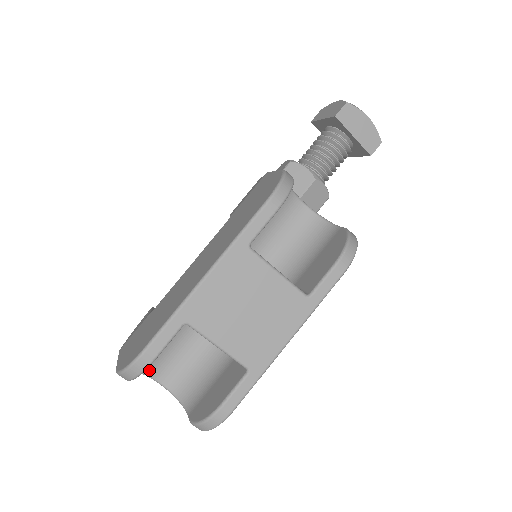
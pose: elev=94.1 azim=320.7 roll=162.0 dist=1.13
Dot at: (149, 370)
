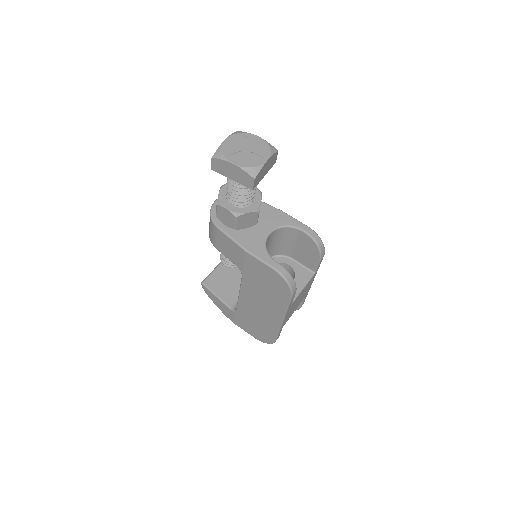
Dot at: occluded
